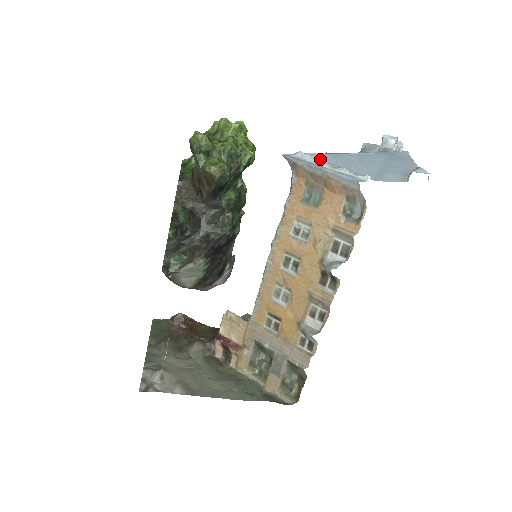
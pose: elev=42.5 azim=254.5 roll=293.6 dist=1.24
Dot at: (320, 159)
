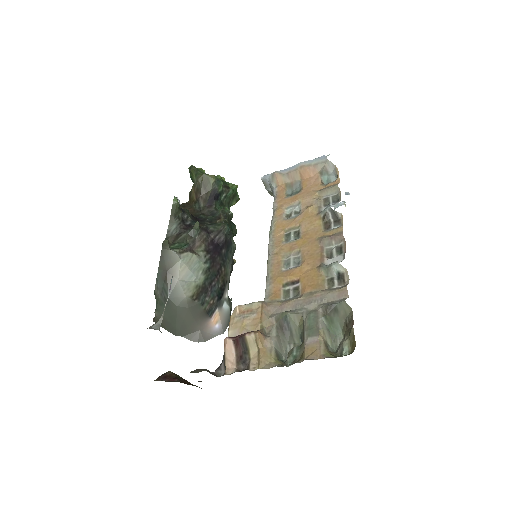
Dot at: occluded
